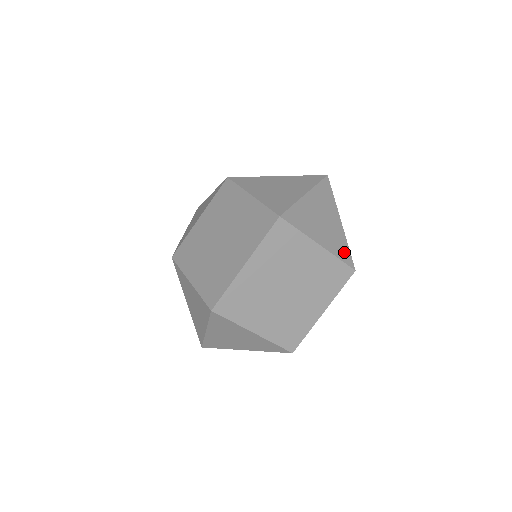
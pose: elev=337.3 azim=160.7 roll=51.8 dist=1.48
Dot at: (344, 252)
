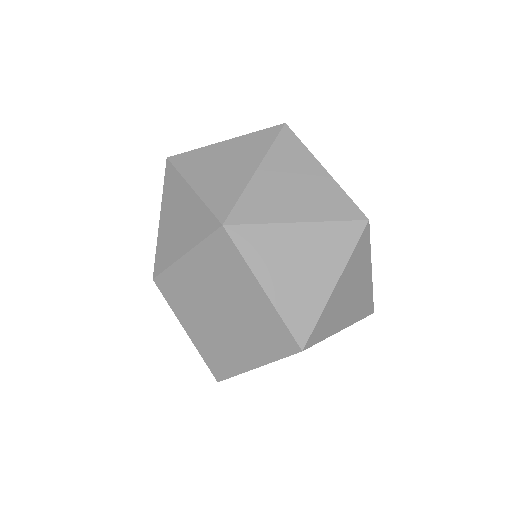
Dot at: (367, 306)
